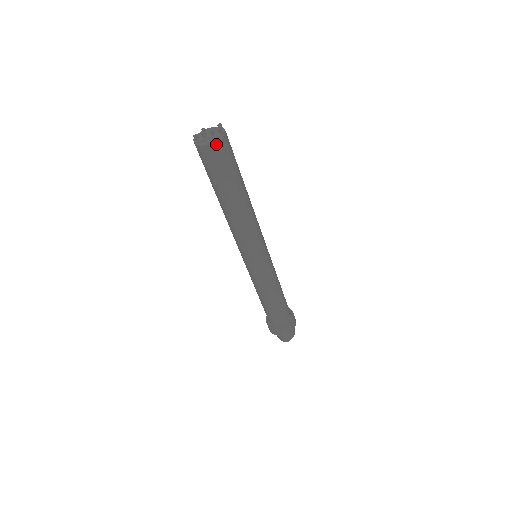
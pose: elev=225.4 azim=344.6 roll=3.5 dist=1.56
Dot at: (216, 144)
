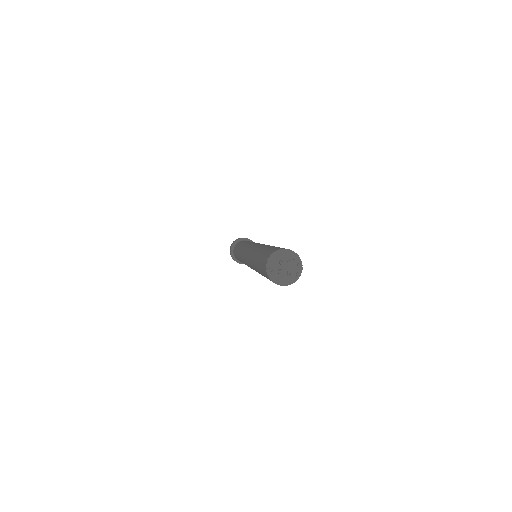
Dot at: occluded
